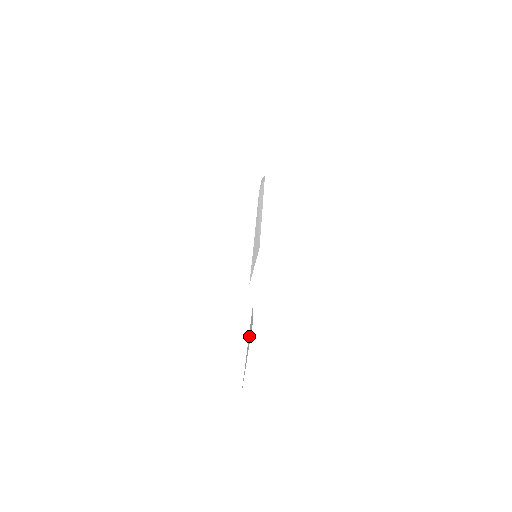
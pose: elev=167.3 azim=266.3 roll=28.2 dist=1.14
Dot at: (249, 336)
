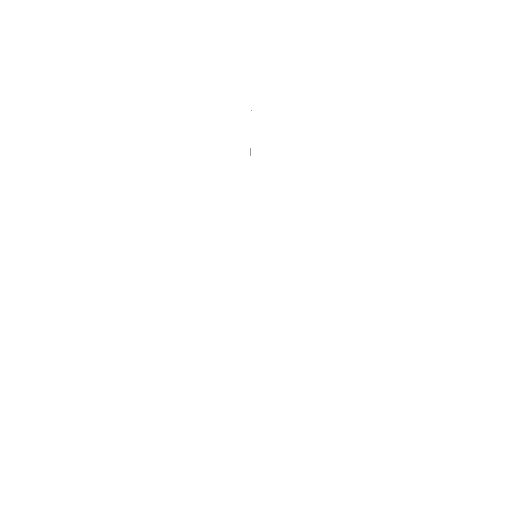
Dot at: occluded
